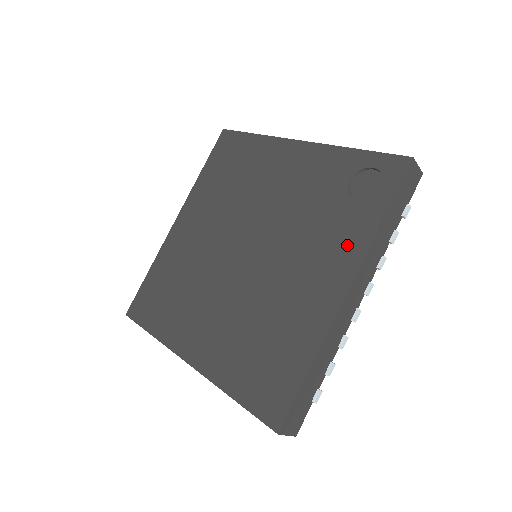
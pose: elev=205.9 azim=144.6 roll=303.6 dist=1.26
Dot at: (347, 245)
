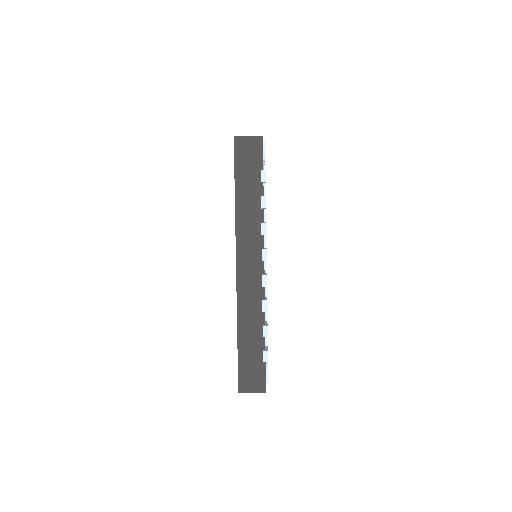
Dot at: occluded
